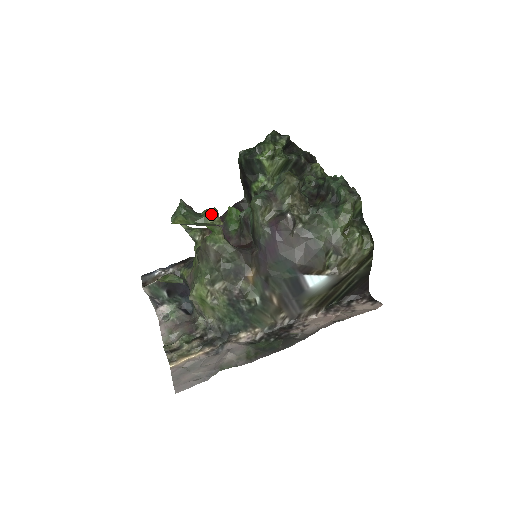
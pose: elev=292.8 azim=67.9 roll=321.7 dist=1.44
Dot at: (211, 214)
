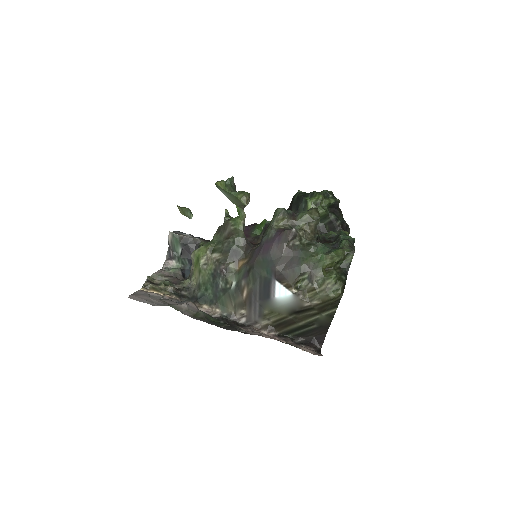
Dot at: (243, 193)
